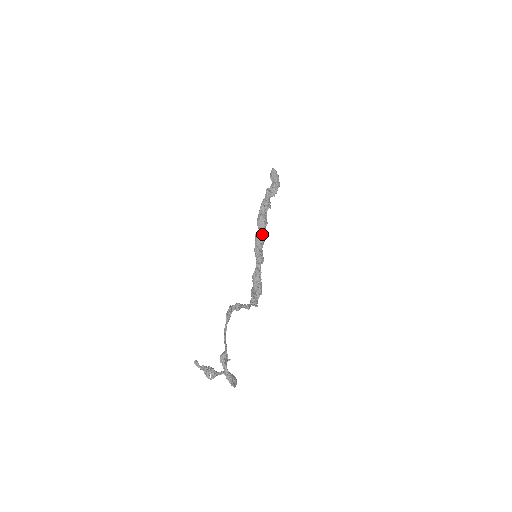
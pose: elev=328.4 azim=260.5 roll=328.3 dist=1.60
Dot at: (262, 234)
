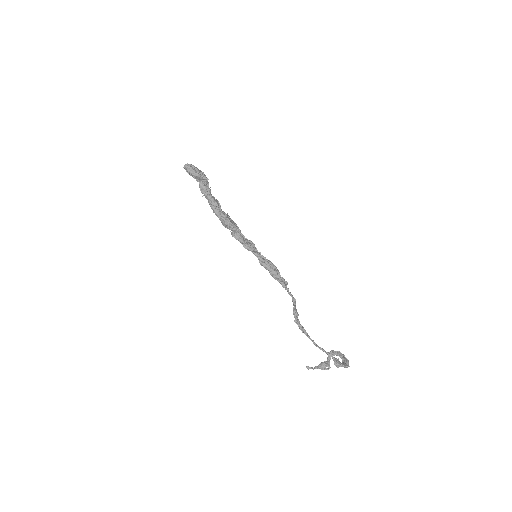
Dot at: (237, 231)
